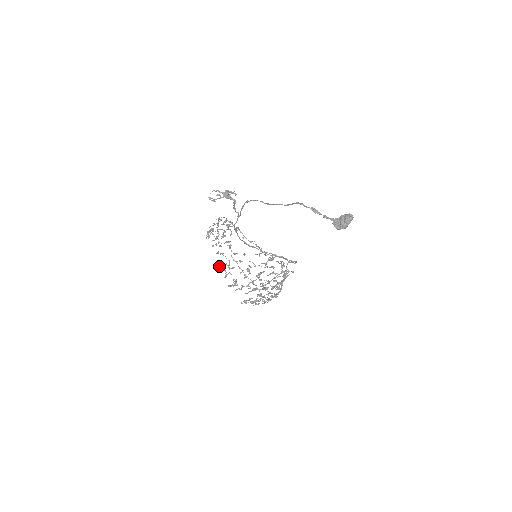
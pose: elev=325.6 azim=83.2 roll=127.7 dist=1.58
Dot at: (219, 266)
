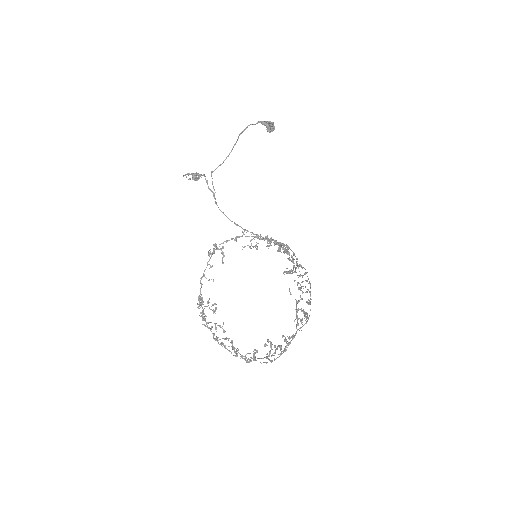
Dot at: (237, 356)
